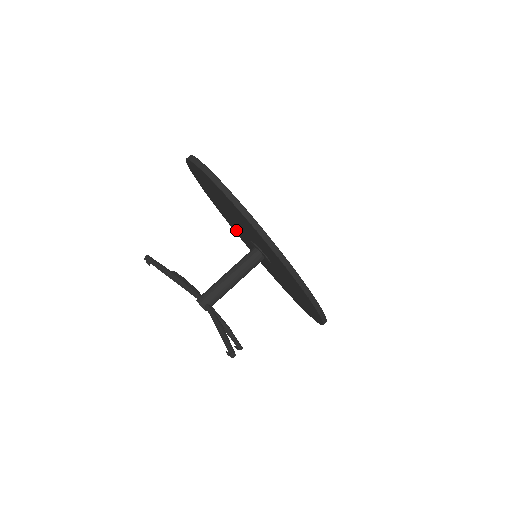
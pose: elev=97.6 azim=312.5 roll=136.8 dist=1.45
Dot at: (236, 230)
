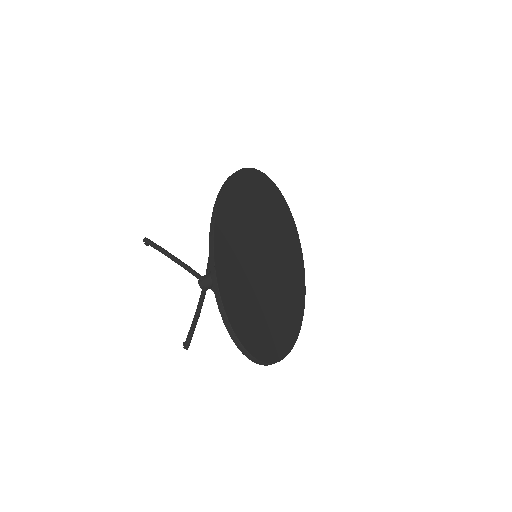
Dot at: occluded
